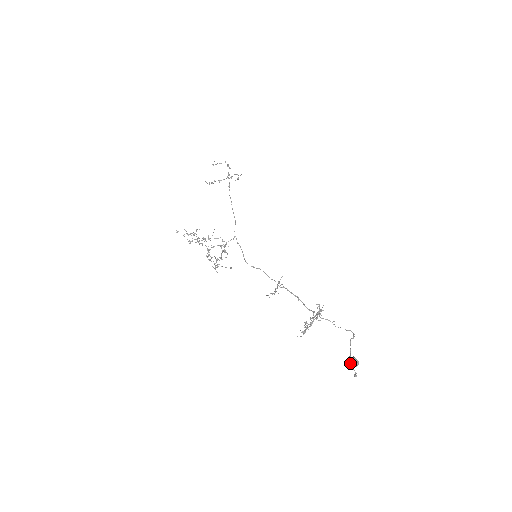
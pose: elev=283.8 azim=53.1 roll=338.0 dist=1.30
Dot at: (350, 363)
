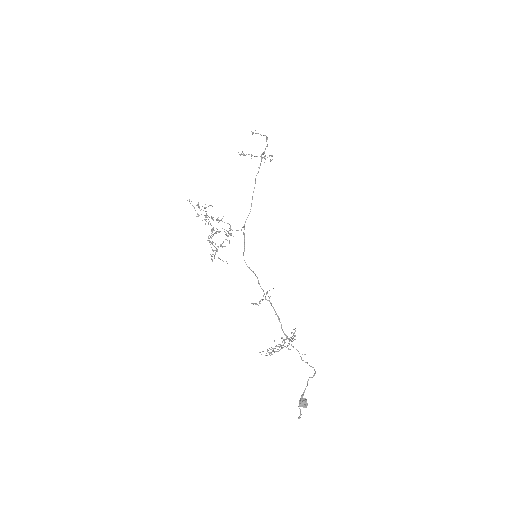
Dot at: (300, 403)
